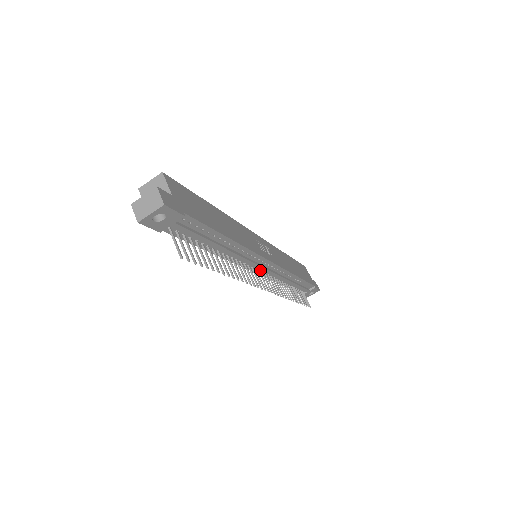
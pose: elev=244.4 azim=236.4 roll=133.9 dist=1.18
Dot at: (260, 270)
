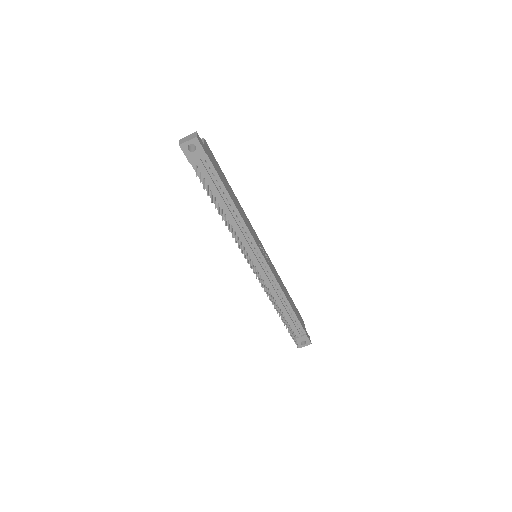
Dot at: (256, 267)
